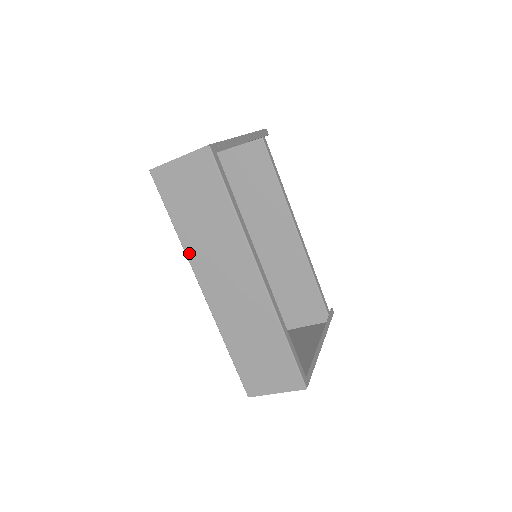
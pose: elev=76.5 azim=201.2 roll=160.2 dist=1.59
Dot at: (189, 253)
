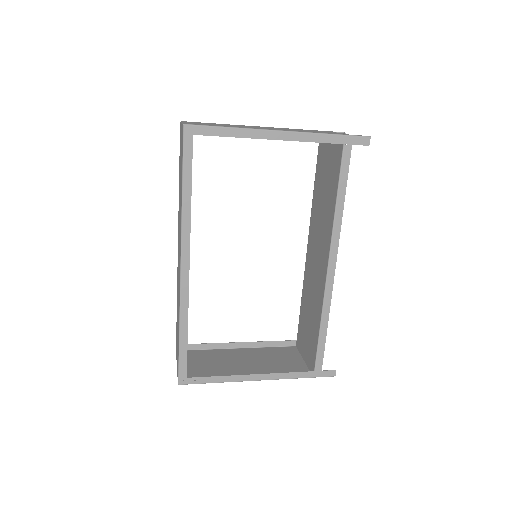
Dot at: occluded
